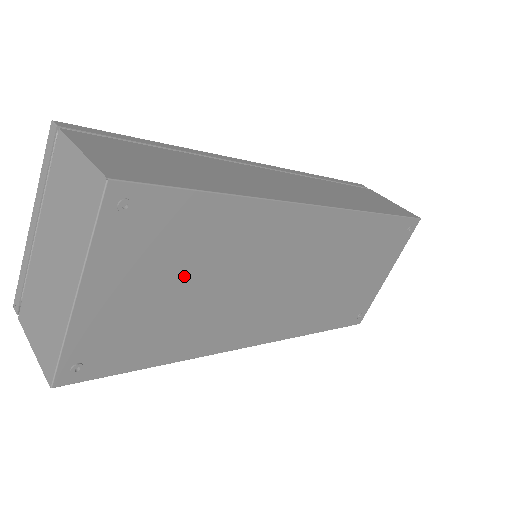
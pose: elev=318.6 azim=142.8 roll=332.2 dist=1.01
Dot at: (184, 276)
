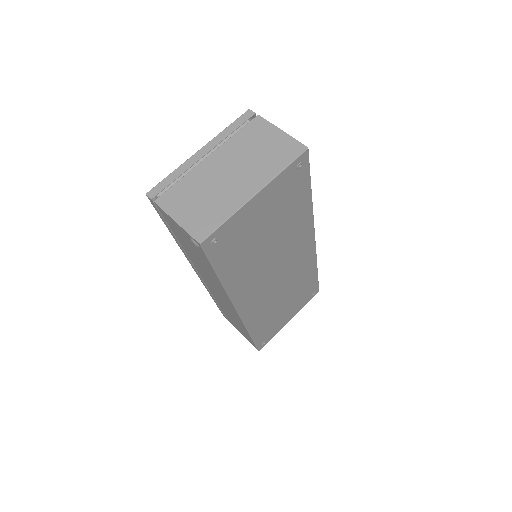
Dot at: (272, 226)
